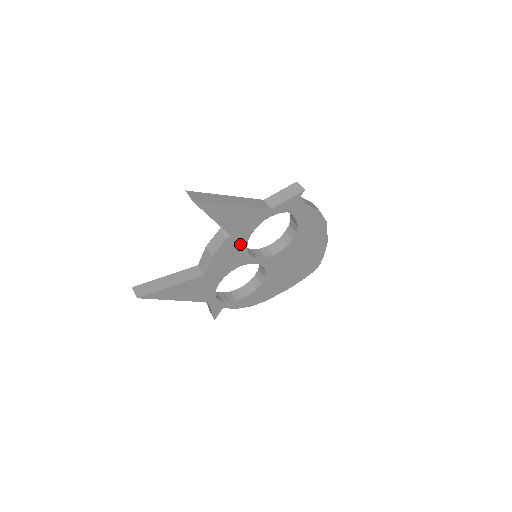
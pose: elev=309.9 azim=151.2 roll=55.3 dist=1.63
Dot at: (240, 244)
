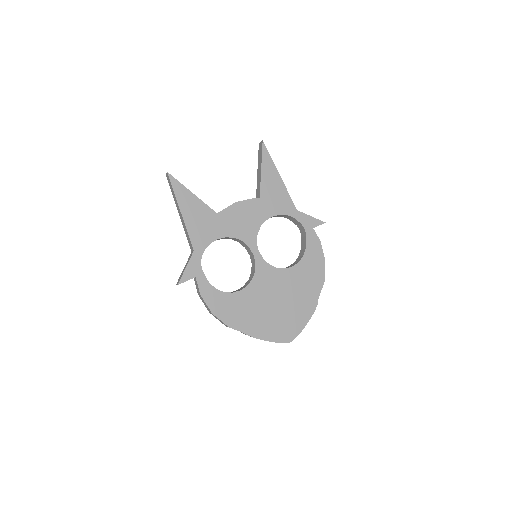
Dot at: (259, 217)
